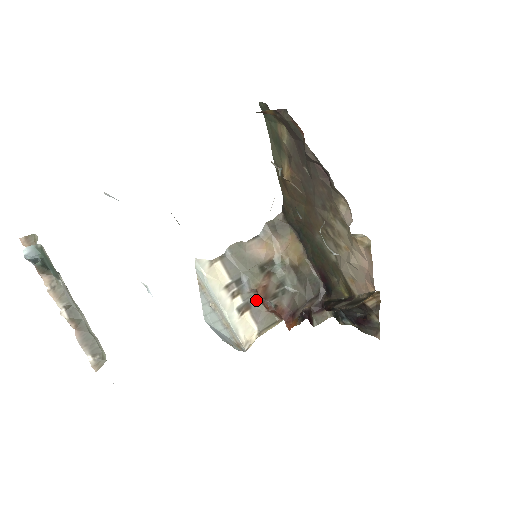
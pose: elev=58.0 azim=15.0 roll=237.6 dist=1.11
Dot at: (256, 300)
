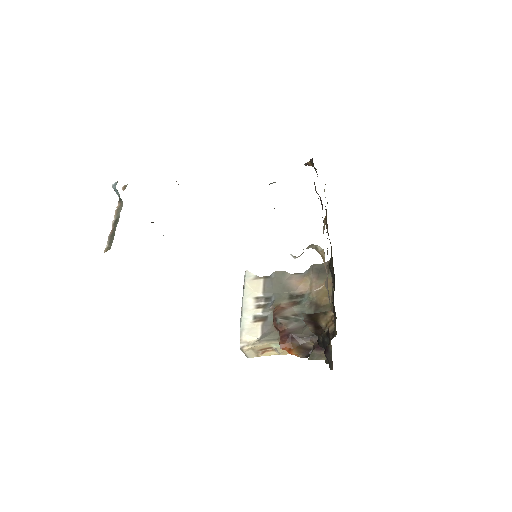
Dot at: occluded
